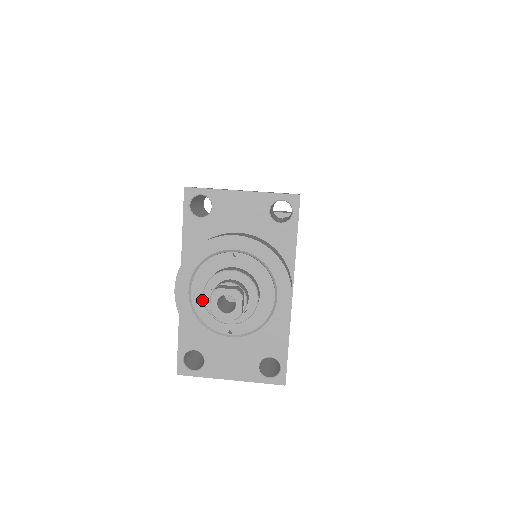
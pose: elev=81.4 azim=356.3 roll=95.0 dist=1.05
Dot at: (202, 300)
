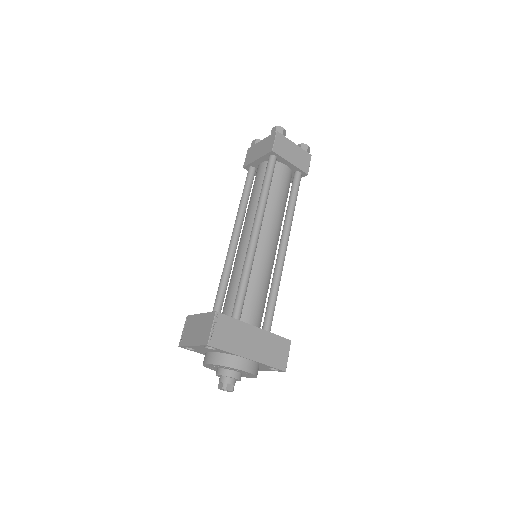
Dot at: occluded
